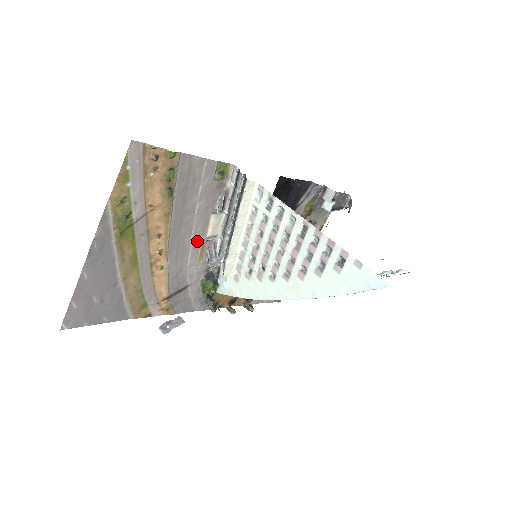
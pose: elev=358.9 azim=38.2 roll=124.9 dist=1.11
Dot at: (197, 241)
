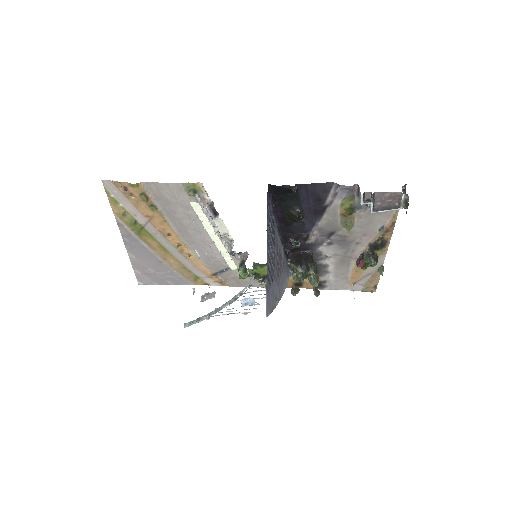
Dot at: (210, 238)
